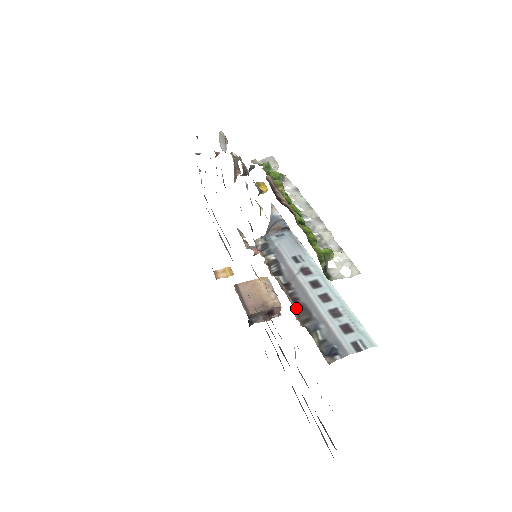
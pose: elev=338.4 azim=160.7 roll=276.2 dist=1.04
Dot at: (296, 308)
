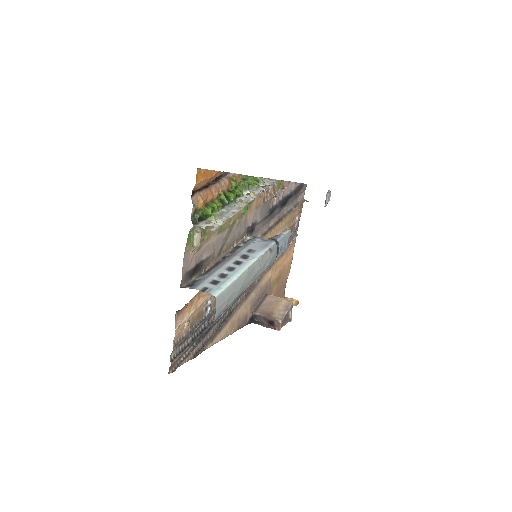
Dot at: (212, 267)
